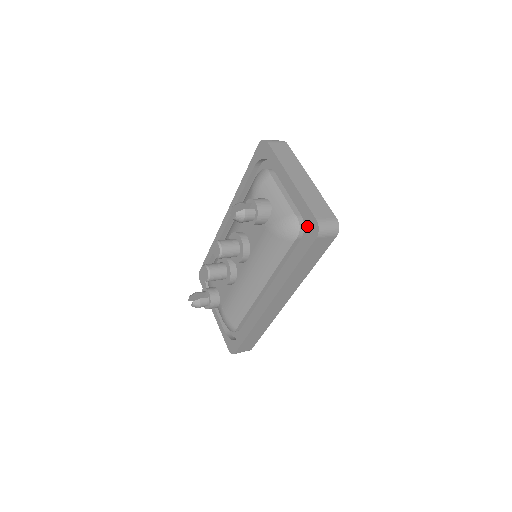
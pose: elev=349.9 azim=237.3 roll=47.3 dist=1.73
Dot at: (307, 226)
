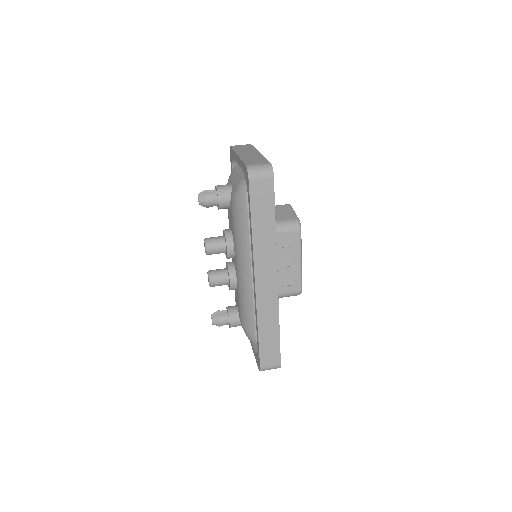
Dot at: (245, 178)
